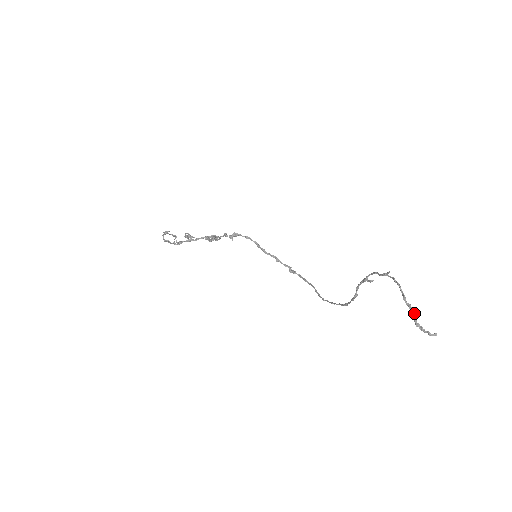
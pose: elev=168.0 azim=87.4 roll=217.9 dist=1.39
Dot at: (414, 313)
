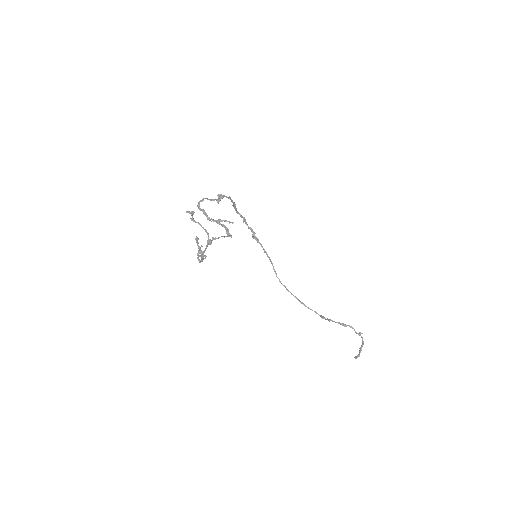
Dot at: (359, 354)
